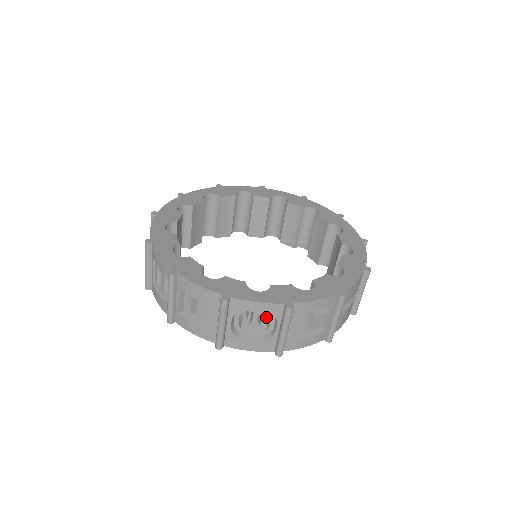
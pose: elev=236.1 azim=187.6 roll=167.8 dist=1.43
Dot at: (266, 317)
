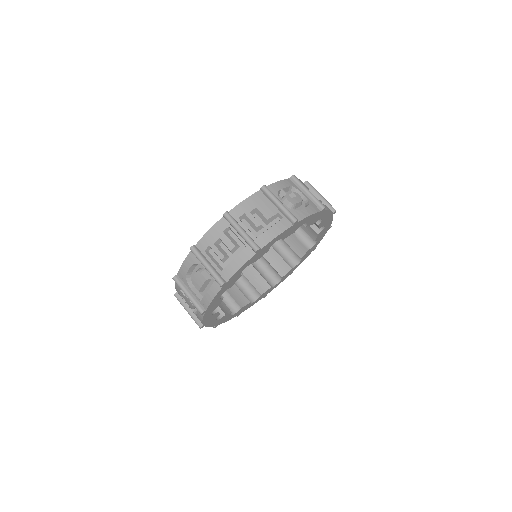
Dot at: (292, 193)
